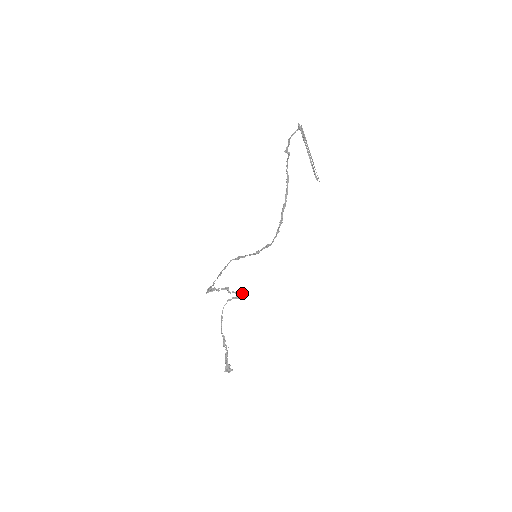
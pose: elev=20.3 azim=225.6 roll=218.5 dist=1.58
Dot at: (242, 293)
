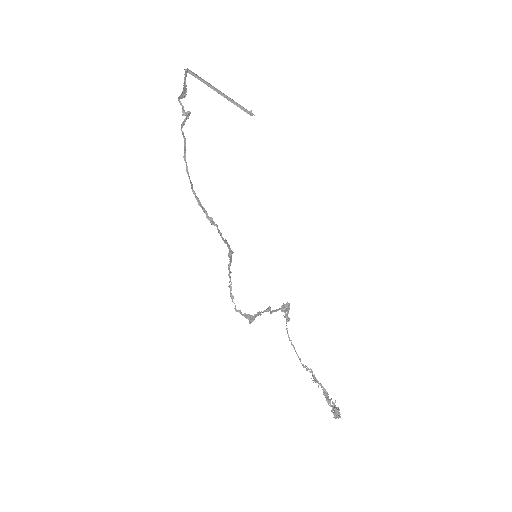
Dot at: (283, 308)
